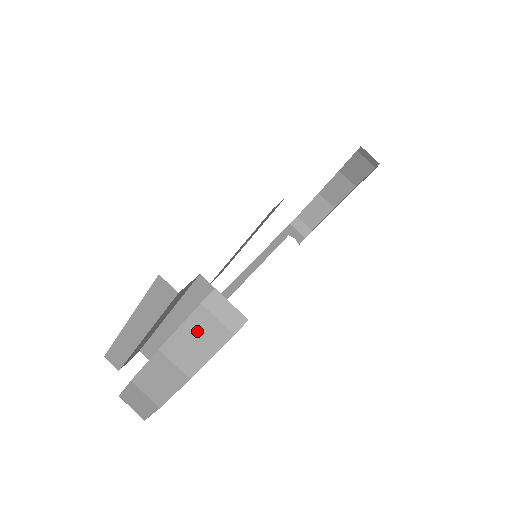
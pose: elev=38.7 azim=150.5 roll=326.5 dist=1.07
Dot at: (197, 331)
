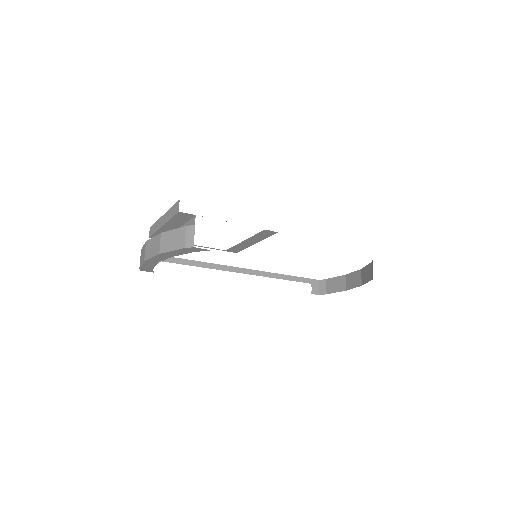
Dot at: (176, 236)
